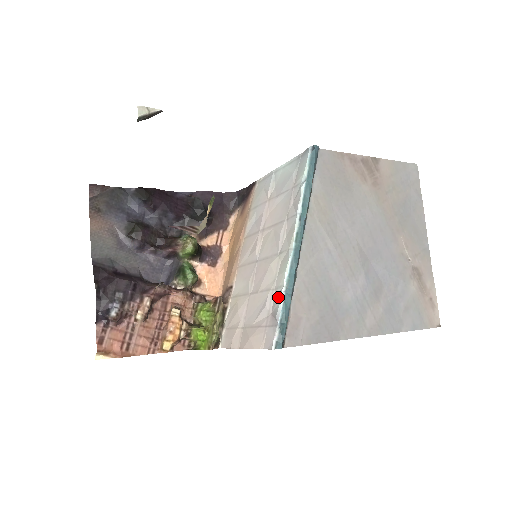
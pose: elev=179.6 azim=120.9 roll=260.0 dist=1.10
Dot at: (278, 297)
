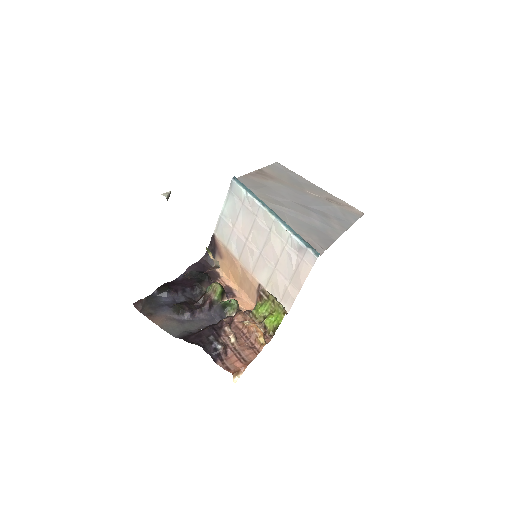
Dot at: (293, 241)
